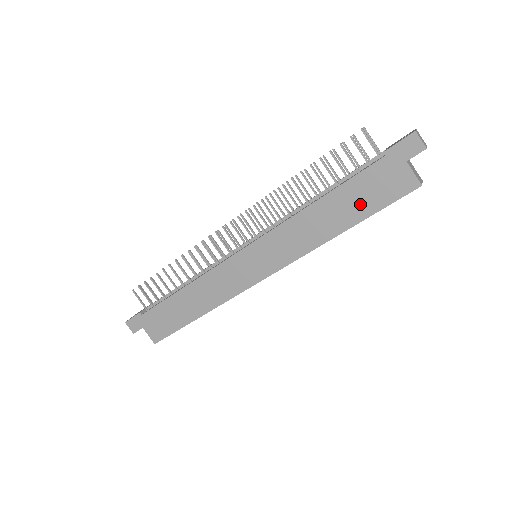
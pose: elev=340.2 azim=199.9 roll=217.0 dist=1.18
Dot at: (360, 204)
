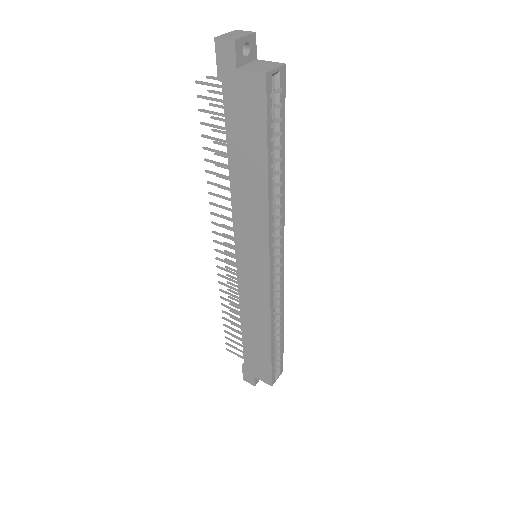
Dot at: (251, 142)
